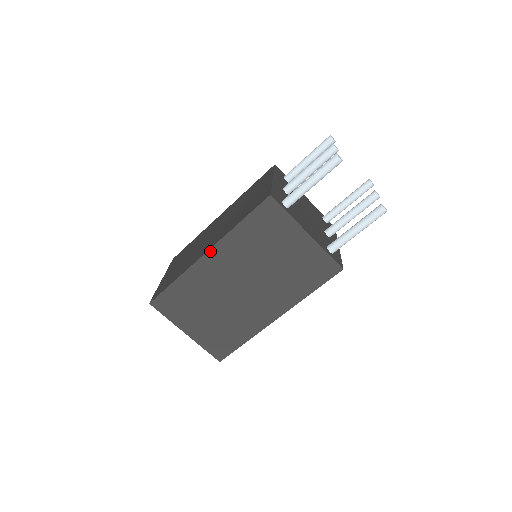
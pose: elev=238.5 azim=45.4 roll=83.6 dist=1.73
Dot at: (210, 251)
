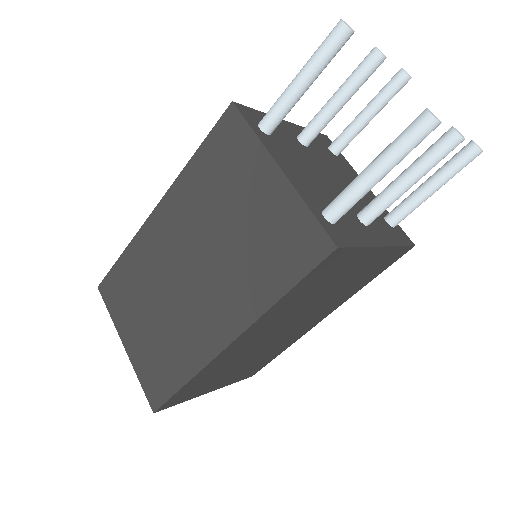
Dot at: (160, 205)
